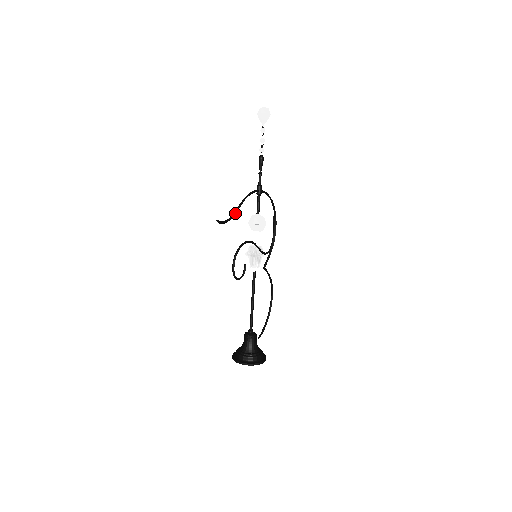
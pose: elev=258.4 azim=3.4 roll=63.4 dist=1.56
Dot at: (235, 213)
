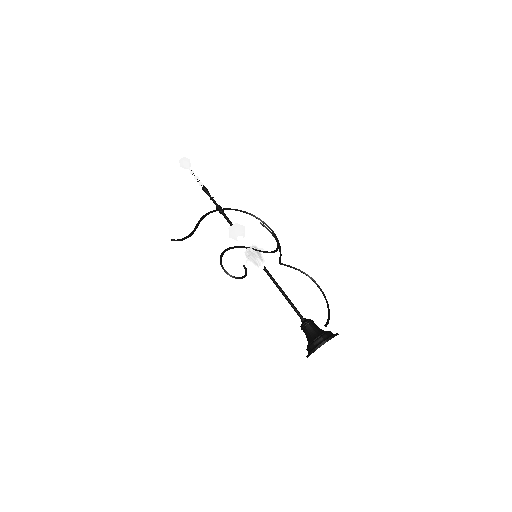
Dot at: (194, 230)
